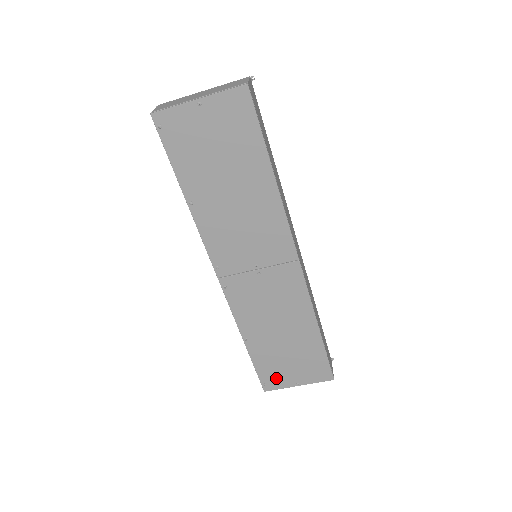
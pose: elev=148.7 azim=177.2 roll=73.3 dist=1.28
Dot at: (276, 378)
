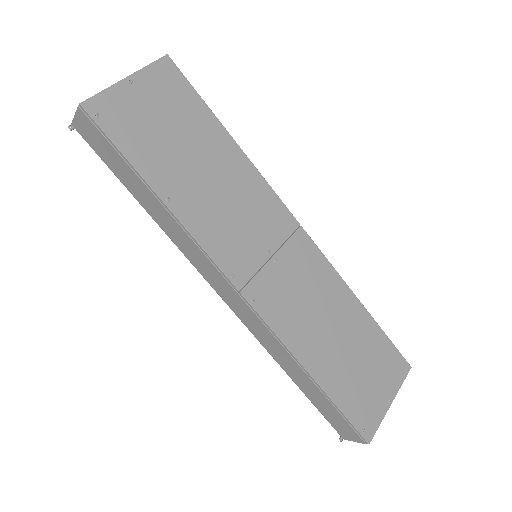
Dot at: (367, 410)
